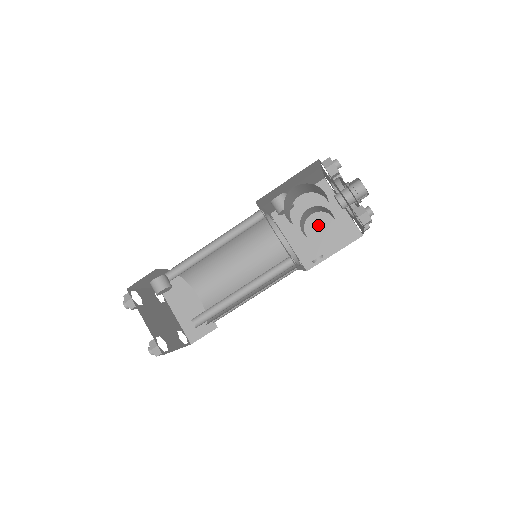
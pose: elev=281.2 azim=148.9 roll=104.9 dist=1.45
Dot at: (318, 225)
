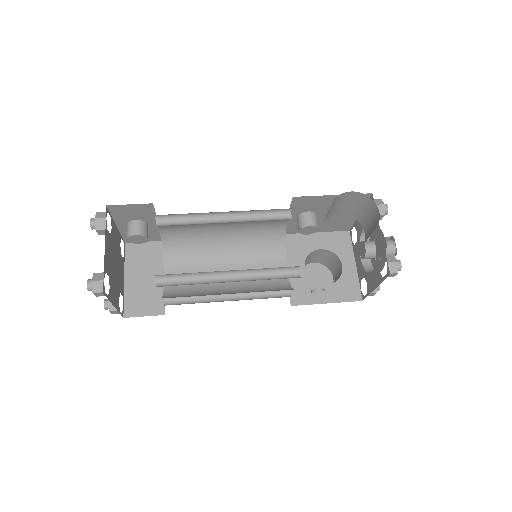
Dot at: (315, 276)
